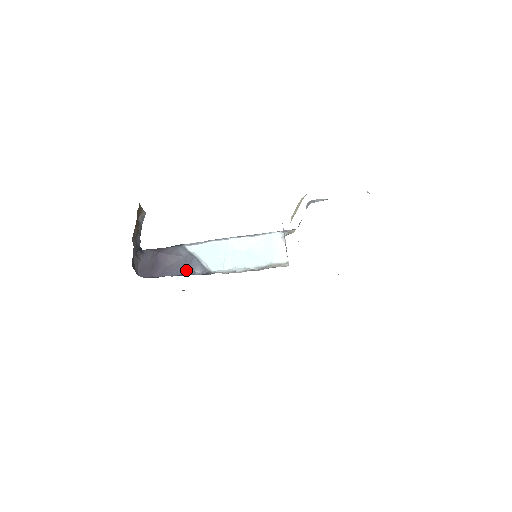
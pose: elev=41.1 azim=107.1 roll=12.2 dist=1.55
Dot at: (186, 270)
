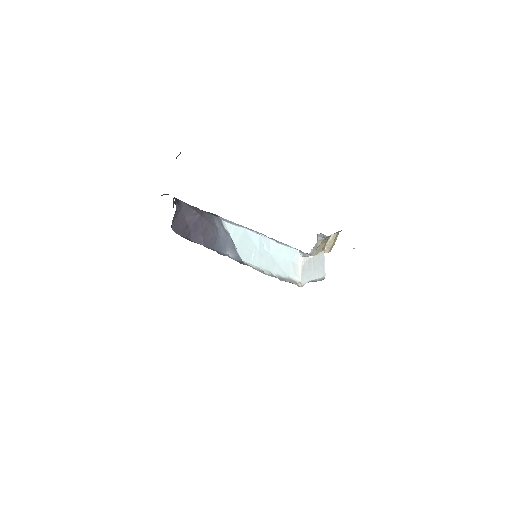
Dot at: (219, 247)
